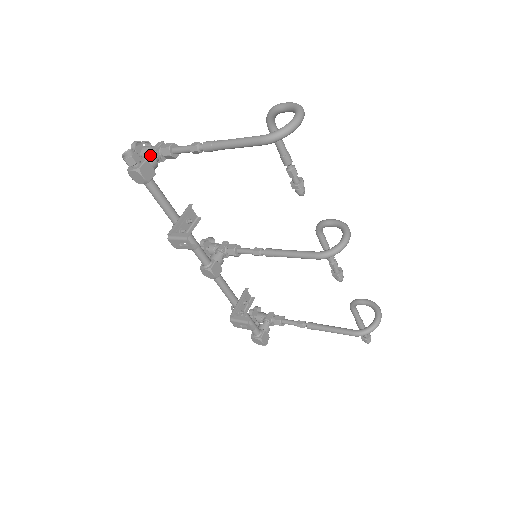
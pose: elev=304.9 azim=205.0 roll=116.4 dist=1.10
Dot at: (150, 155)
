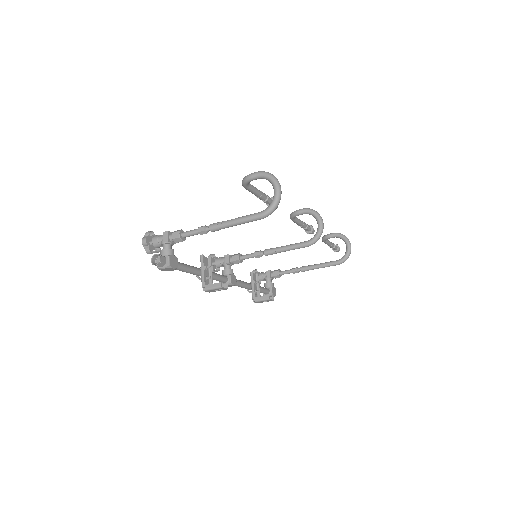
Dot at: (165, 247)
